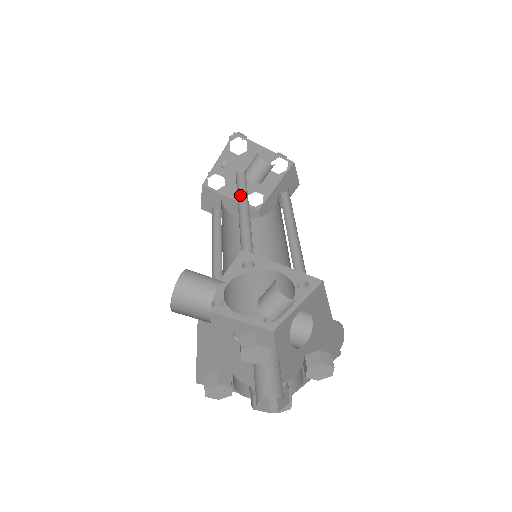
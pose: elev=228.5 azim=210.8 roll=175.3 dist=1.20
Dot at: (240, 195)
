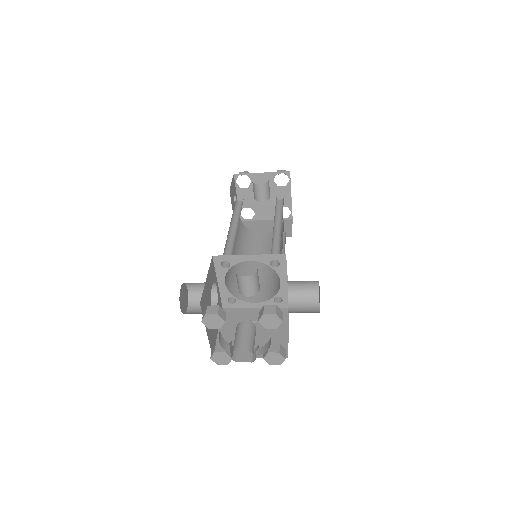
Dot at: (237, 217)
